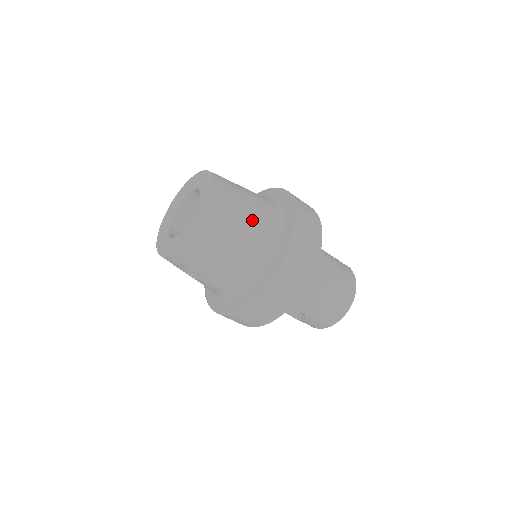
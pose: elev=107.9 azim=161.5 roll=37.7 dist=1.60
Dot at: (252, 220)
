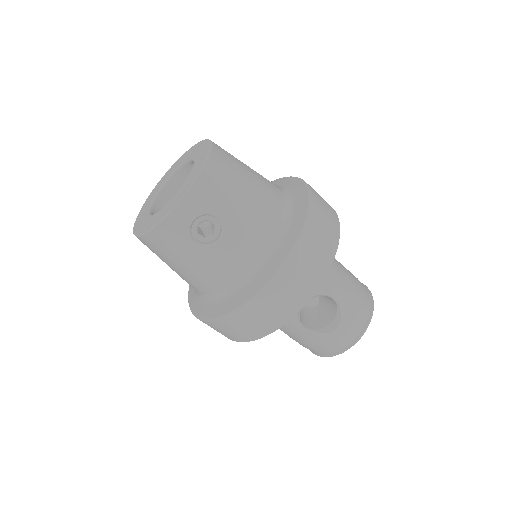
Dot at: occluded
